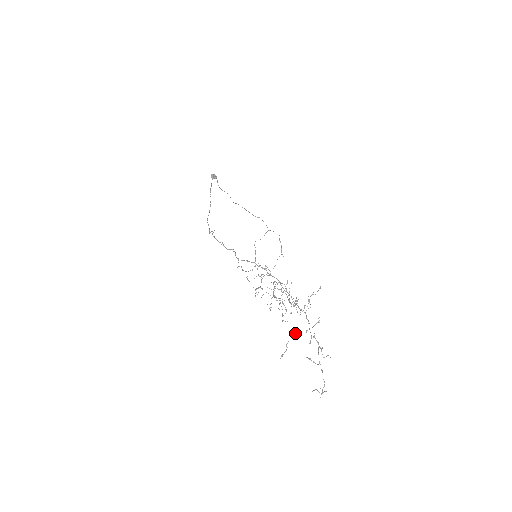
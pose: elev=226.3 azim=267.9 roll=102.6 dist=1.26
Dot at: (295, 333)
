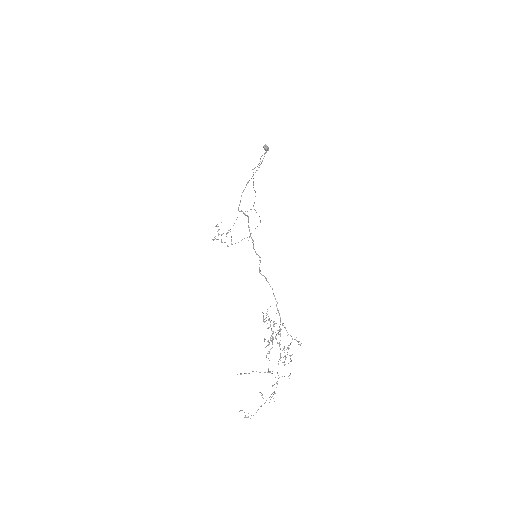
Dot at: (268, 372)
